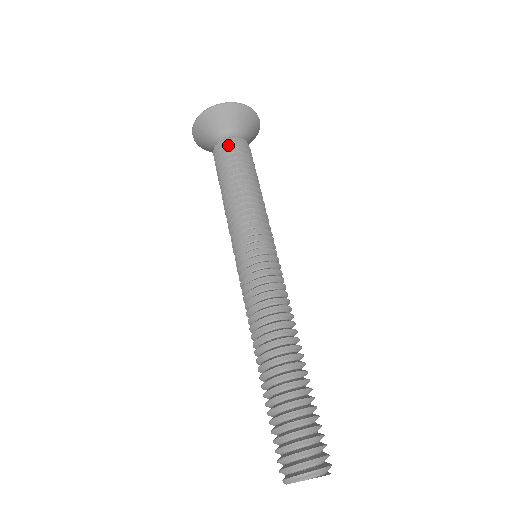
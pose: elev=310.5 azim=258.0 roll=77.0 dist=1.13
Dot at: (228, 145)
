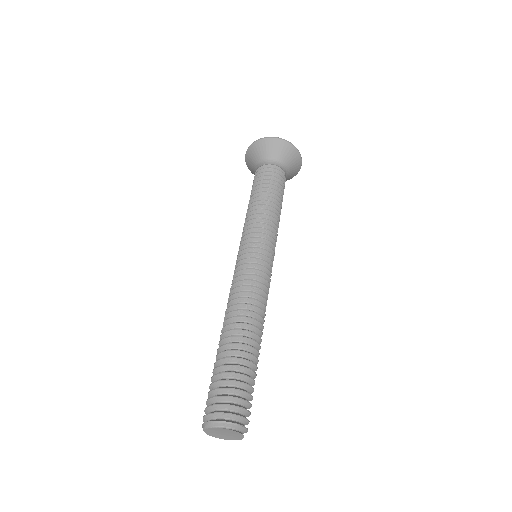
Dot at: (268, 169)
